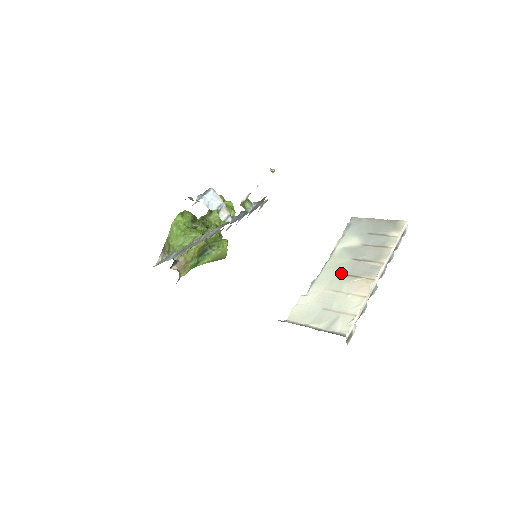
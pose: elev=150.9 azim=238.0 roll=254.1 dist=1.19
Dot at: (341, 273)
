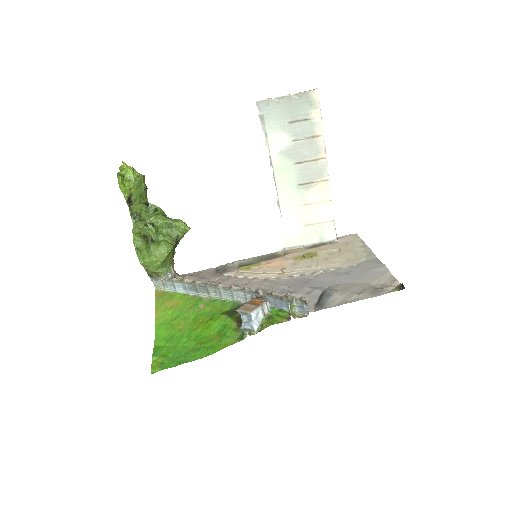
Dot at: (296, 185)
